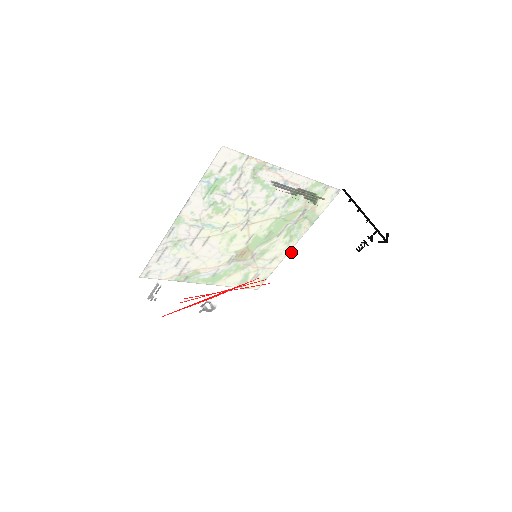
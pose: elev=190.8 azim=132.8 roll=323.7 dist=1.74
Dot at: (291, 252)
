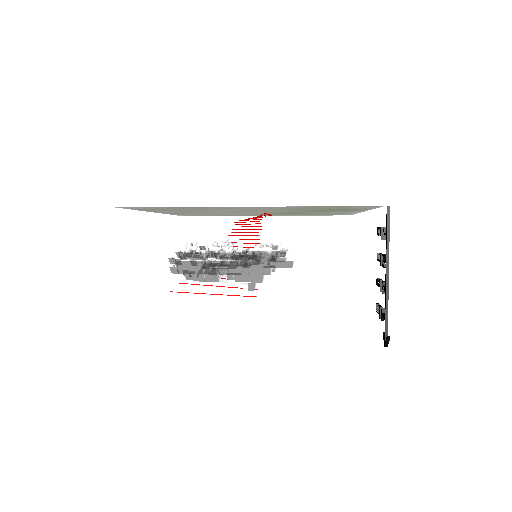
Dot at: occluded
